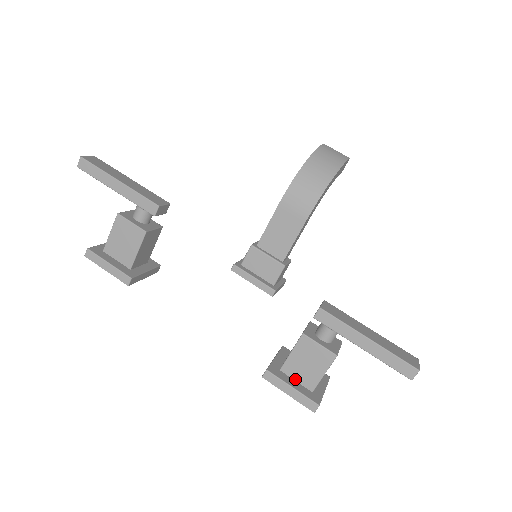
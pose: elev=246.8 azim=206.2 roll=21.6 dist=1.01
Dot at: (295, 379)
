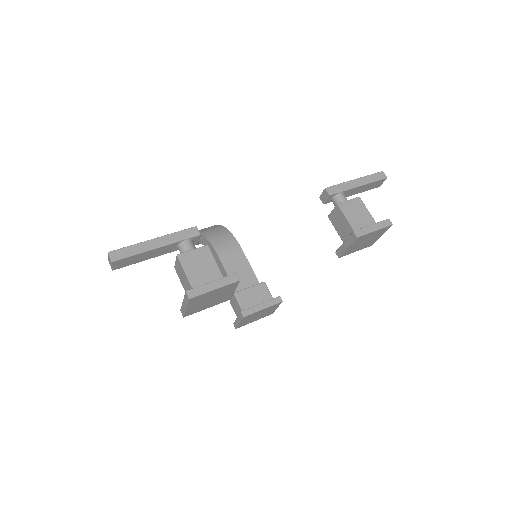
Dot at: occluded
